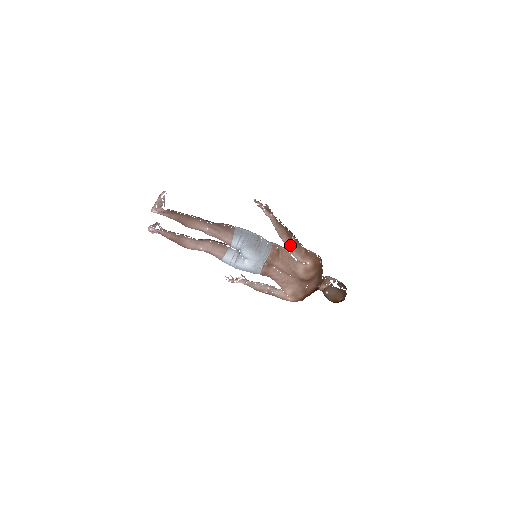
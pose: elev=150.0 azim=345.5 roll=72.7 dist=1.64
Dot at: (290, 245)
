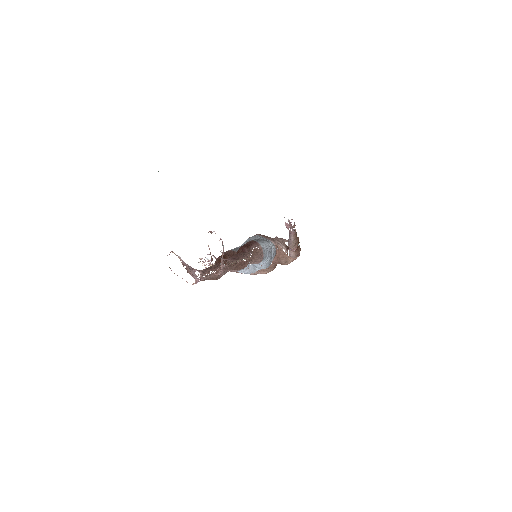
Dot at: (295, 250)
